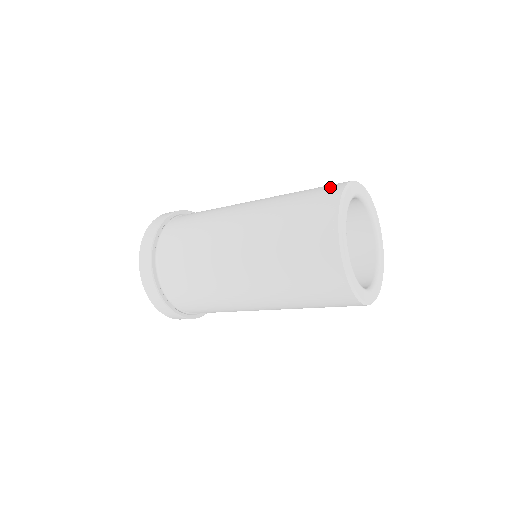
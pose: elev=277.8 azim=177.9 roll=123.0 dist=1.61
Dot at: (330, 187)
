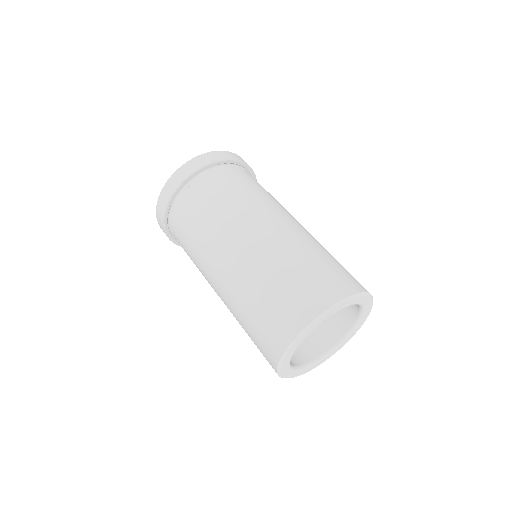
Dot at: occluded
